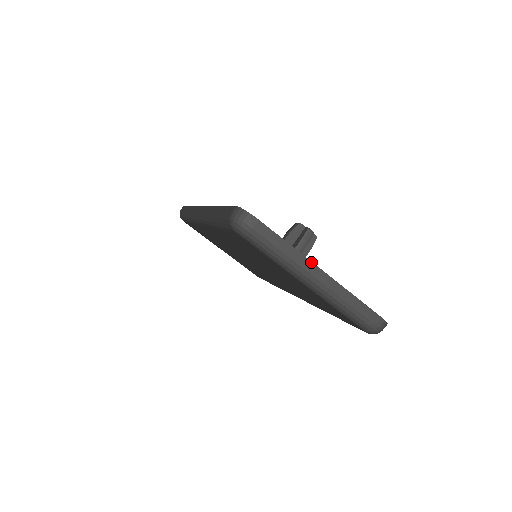
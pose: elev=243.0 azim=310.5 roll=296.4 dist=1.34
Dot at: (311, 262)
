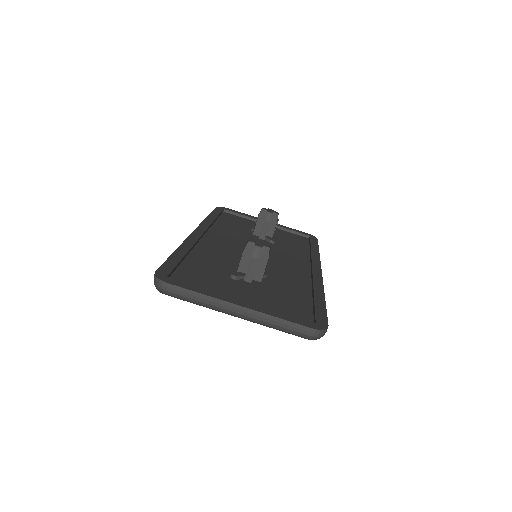
Dot at: (225, 302)
